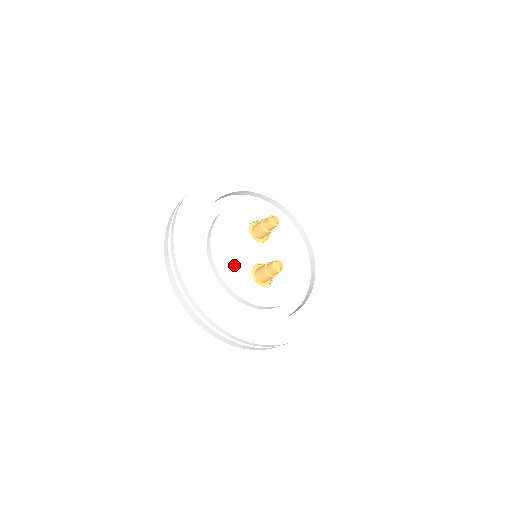
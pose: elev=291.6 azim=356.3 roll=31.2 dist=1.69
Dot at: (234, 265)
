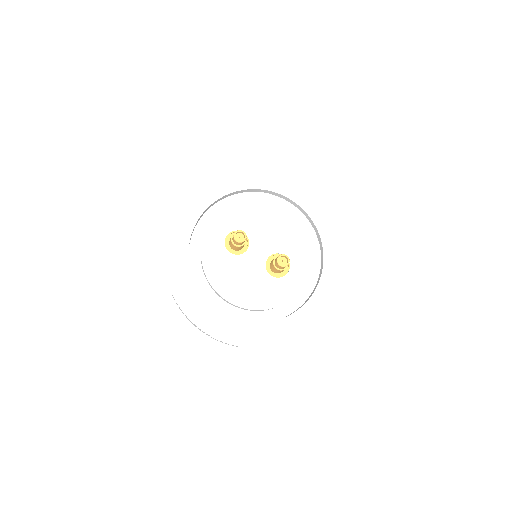
Dot at: (258, 290)
